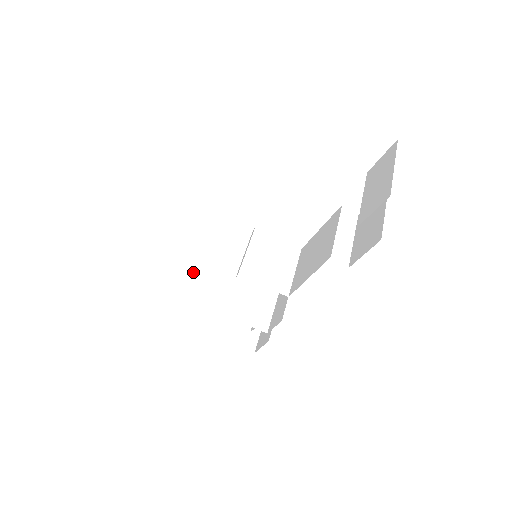
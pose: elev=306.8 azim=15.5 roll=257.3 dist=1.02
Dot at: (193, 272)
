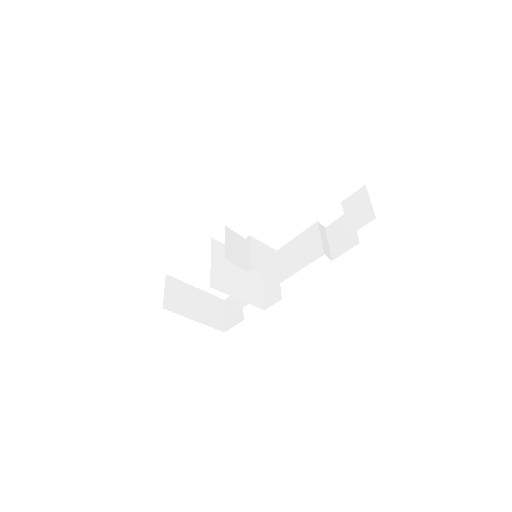
Dot at: (212, 269)
